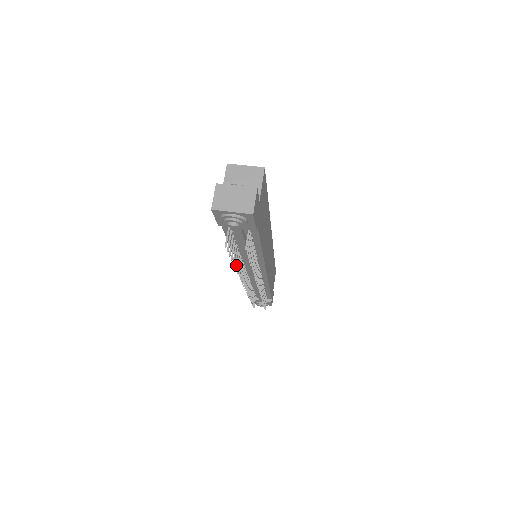
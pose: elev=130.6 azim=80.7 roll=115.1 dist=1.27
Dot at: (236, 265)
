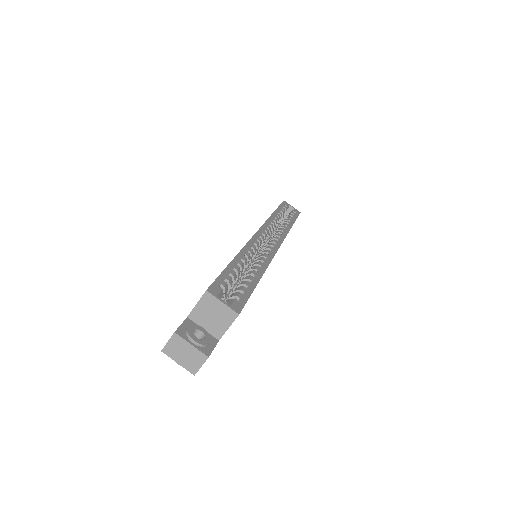
Dot at: occluded
